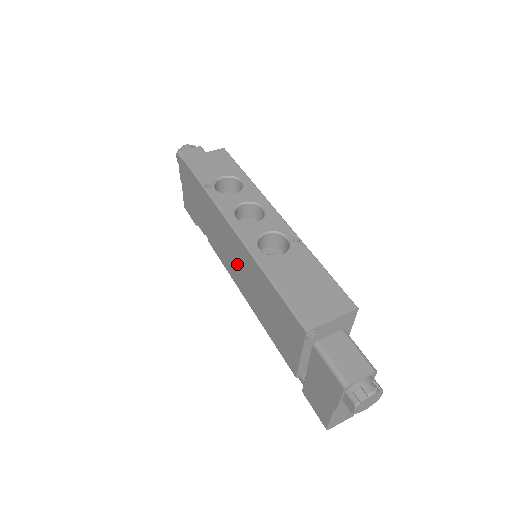
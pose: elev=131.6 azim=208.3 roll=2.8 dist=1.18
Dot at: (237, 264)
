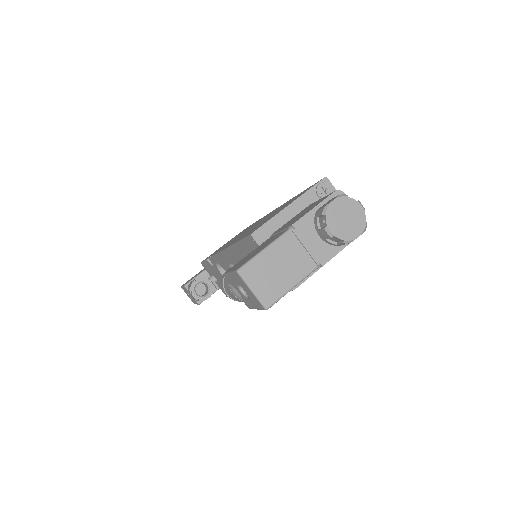
Dot at: occluded
